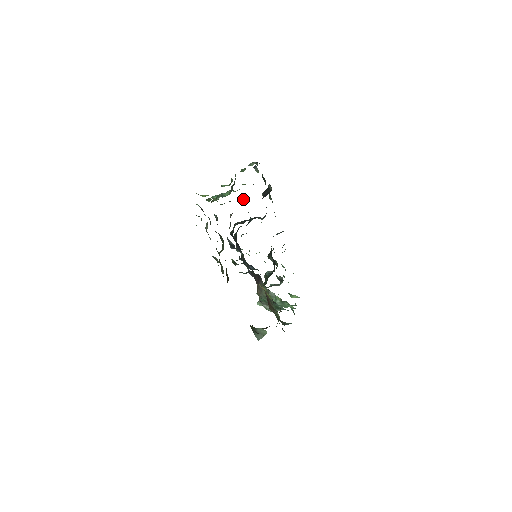
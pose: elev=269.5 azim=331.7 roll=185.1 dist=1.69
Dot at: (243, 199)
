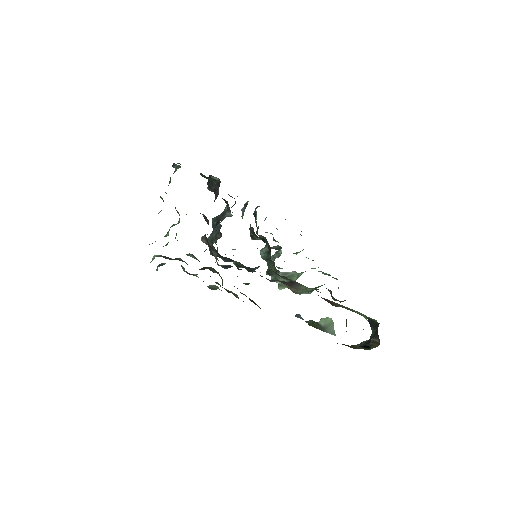
Dot at: (204, 216)
